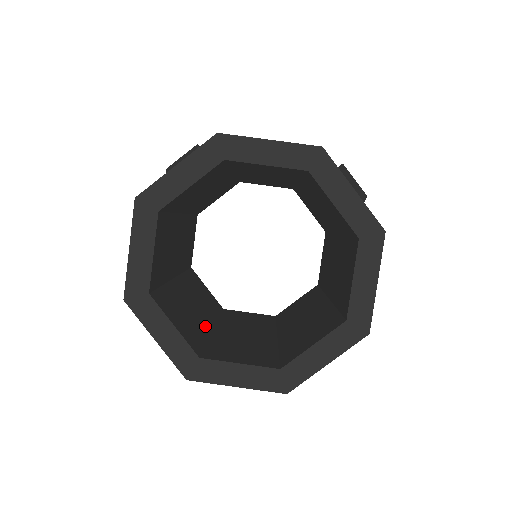
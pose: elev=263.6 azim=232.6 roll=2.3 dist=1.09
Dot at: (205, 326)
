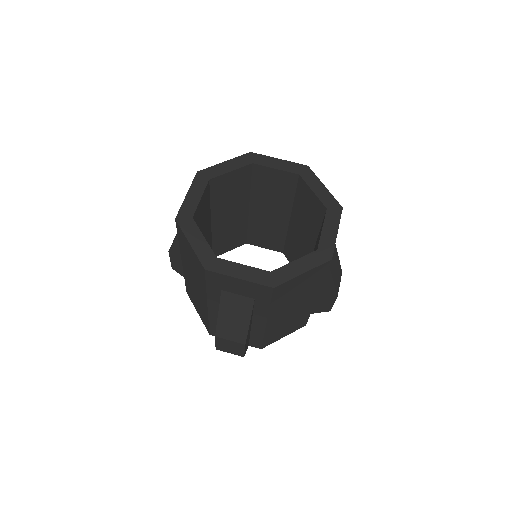
Dot at: occluded
